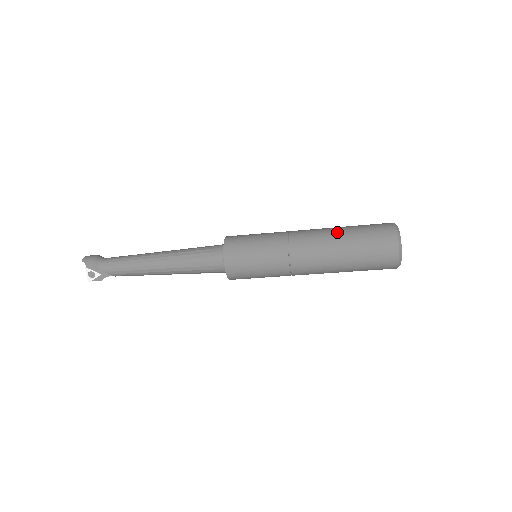
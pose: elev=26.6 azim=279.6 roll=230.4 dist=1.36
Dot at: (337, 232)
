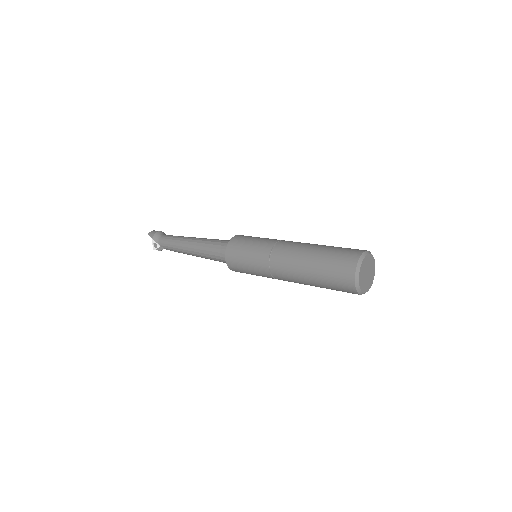
Dot at: (312, 249)
